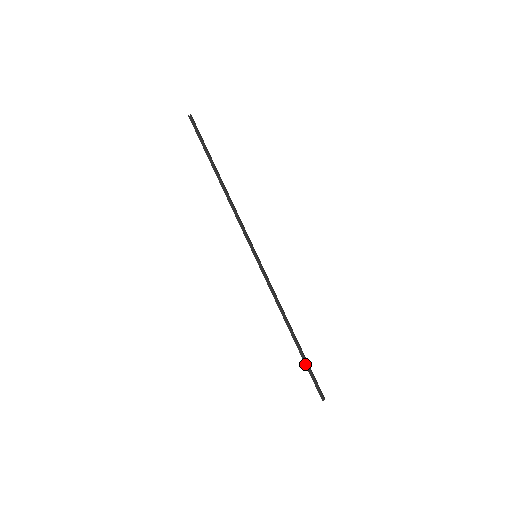
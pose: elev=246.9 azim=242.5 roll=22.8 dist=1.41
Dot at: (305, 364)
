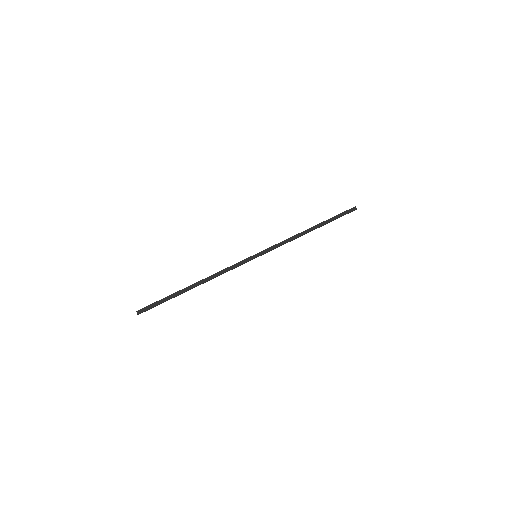
Dot at: occluded
